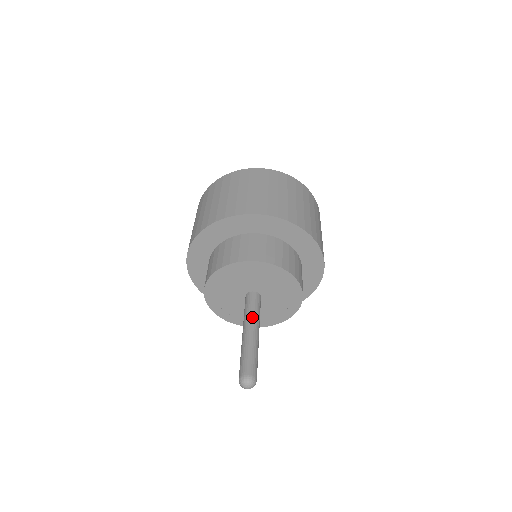
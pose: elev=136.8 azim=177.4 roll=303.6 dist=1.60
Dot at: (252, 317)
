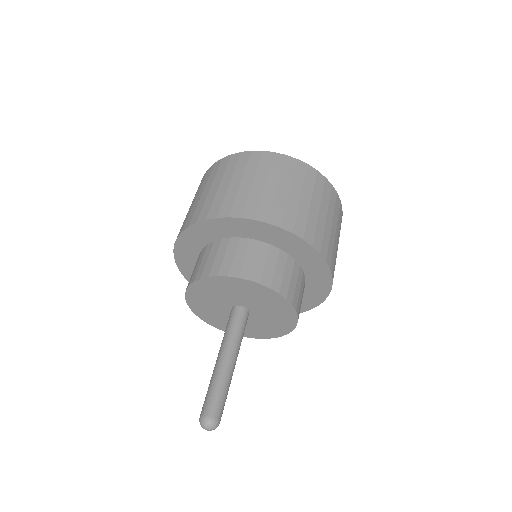
Dot at: (235, 342)
